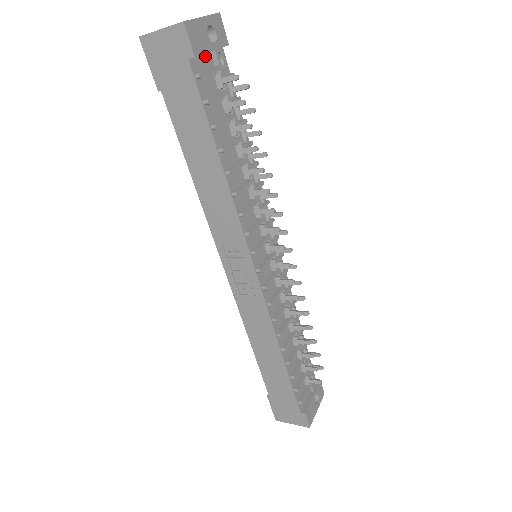
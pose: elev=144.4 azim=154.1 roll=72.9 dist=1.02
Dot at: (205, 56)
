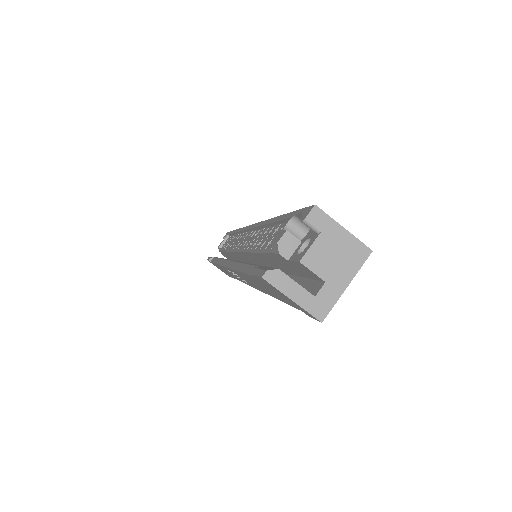
Dot at: occluded
